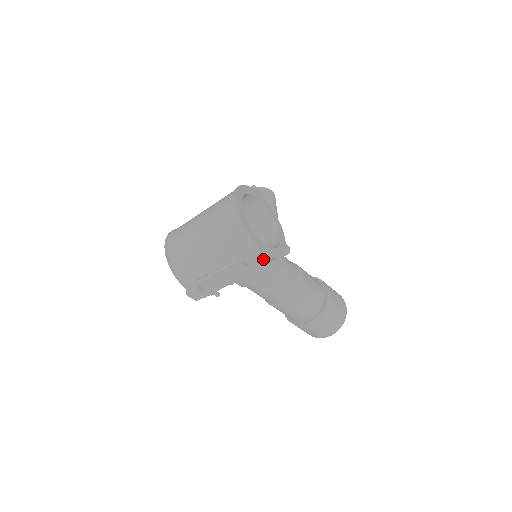
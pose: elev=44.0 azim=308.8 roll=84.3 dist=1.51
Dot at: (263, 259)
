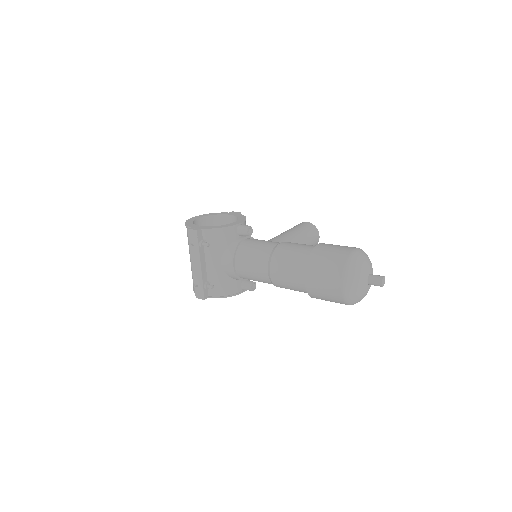
Dot at: (193, 232)
